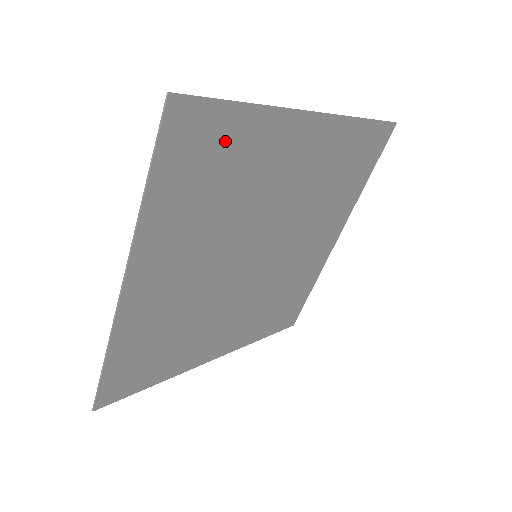
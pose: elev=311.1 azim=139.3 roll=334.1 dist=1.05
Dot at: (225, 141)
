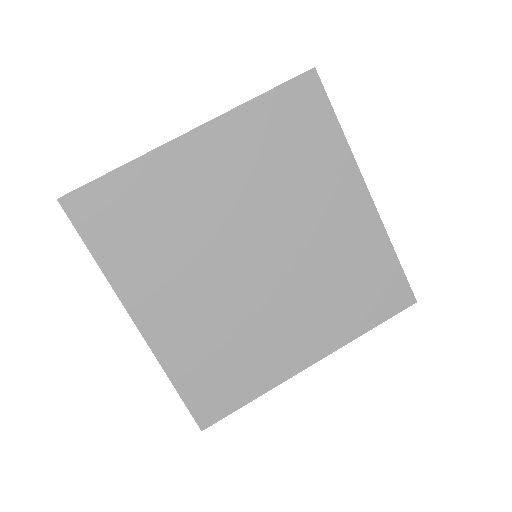
Dot at: (314, 130)
